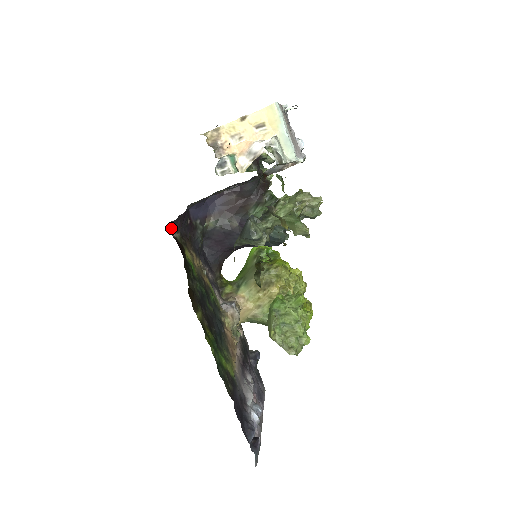
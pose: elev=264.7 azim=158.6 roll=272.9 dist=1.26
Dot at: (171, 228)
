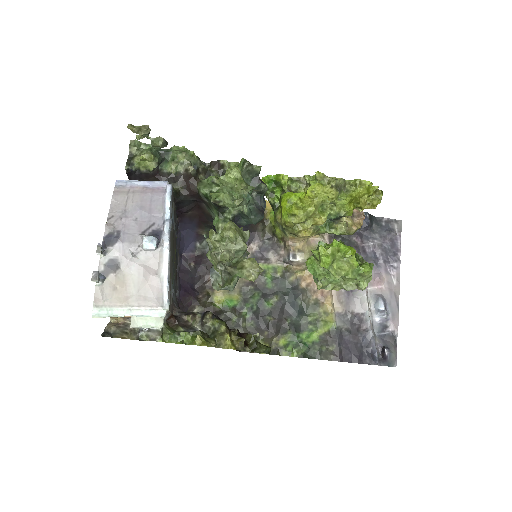
Dot at: occluded
